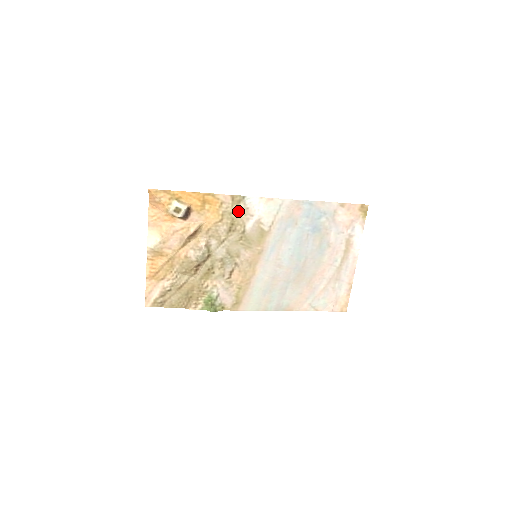
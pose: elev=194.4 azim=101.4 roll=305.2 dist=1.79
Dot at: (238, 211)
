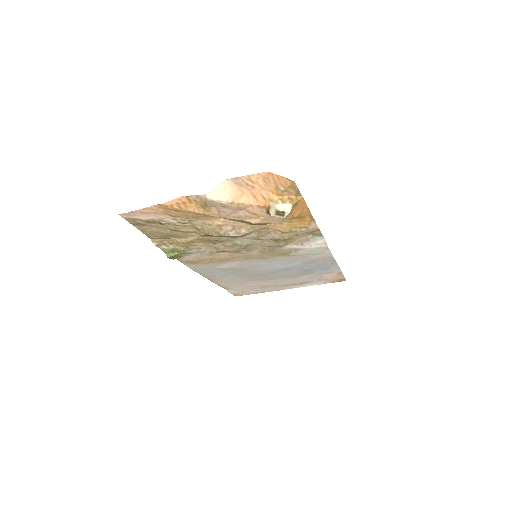
Dot at: (302, 236)
